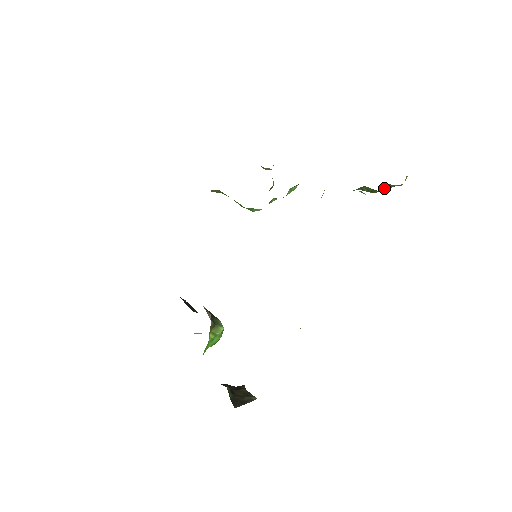
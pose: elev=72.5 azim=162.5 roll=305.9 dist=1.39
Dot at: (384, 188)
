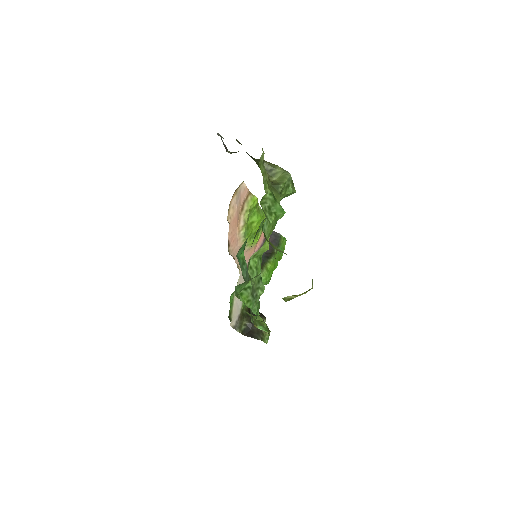
Dot at: occluded
